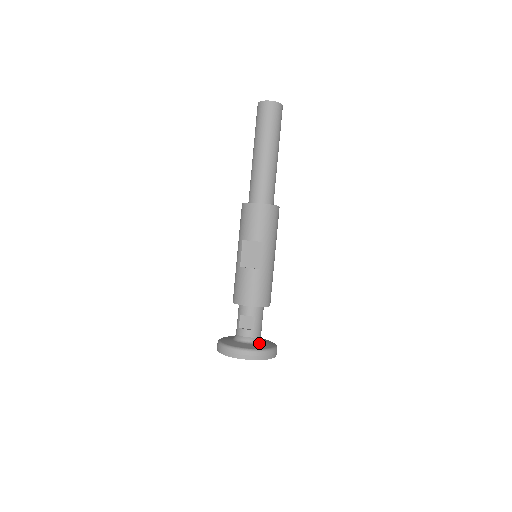
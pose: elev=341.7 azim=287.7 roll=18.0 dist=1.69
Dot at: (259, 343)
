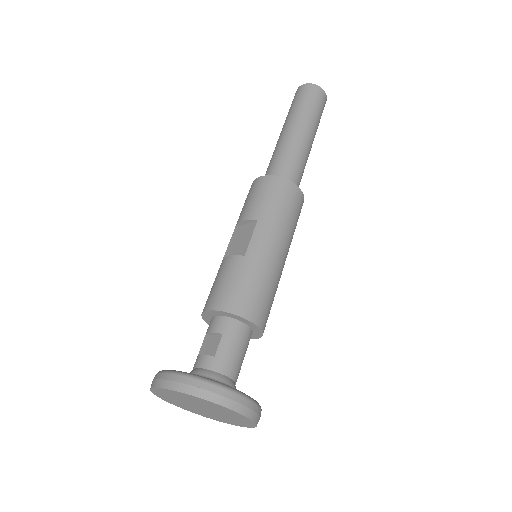
Dot at: occluded
